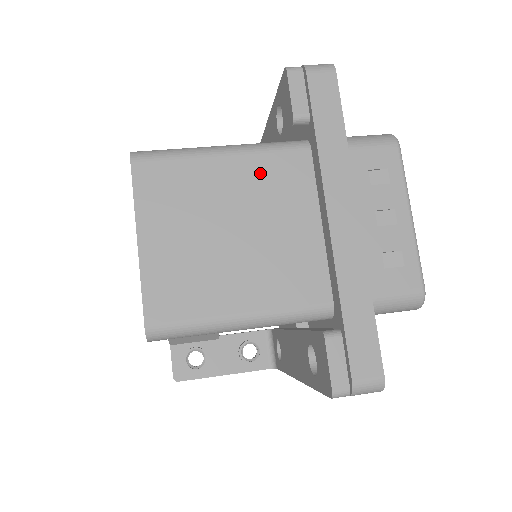
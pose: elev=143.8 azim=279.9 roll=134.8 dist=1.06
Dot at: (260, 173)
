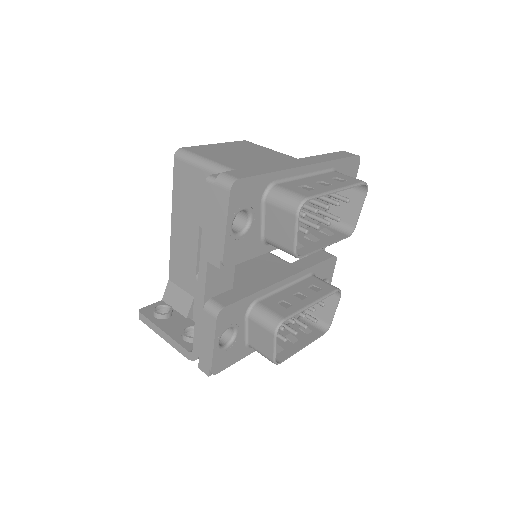
Dot at: (286, 159)
